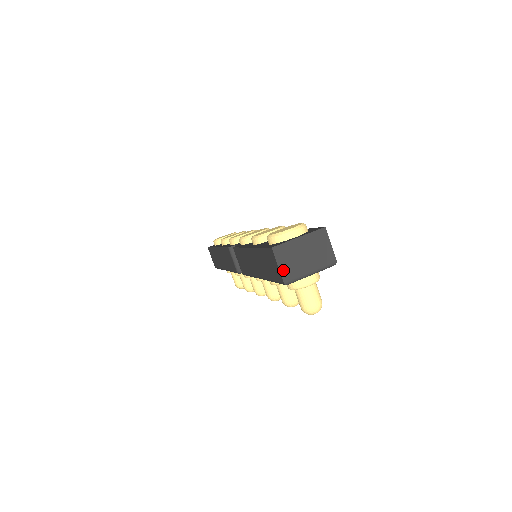
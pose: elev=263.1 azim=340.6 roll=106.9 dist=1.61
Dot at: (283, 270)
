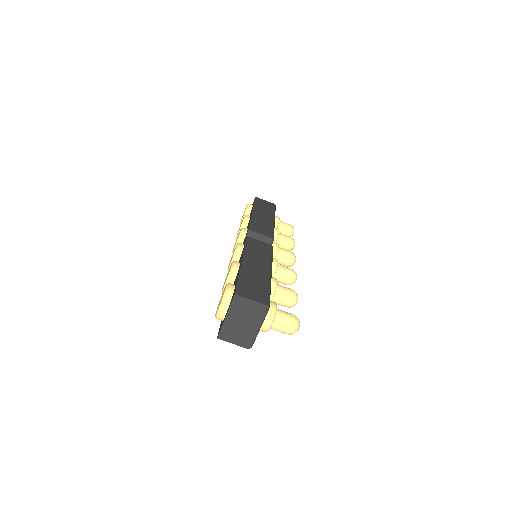
Dot at: (239, 343)
